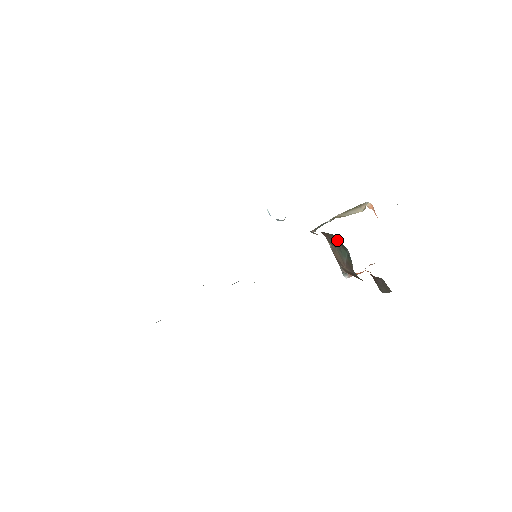
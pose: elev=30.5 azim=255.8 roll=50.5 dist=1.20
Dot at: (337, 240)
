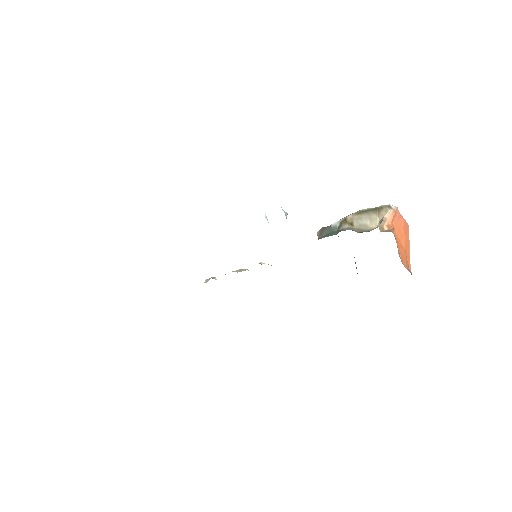
Dot at: occluded
